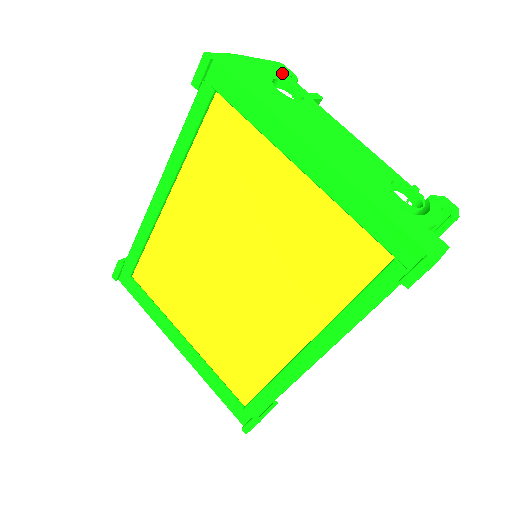
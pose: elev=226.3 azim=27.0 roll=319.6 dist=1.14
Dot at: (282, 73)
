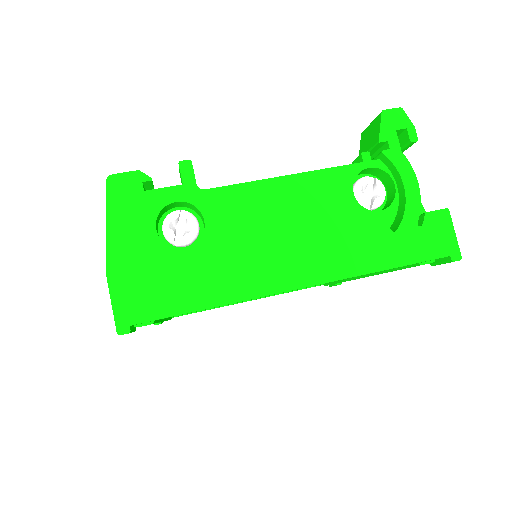
Dot at: (138, 202)
